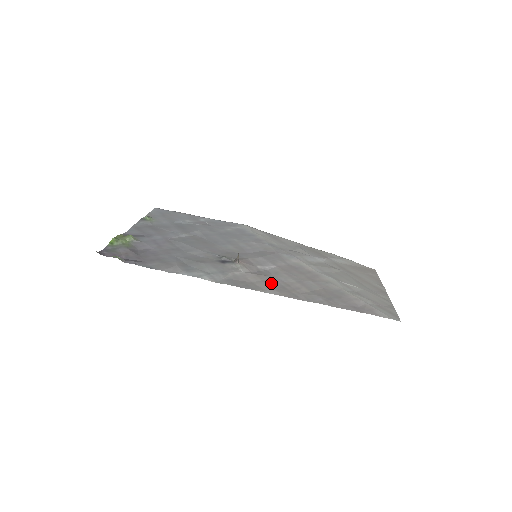
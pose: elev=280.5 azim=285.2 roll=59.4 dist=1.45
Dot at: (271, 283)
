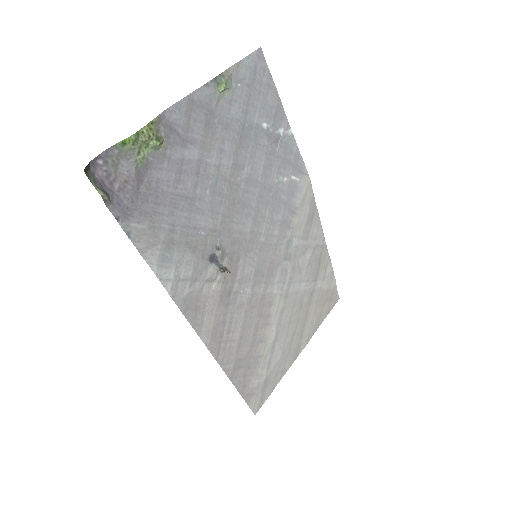
Dot at: (218, 322)
